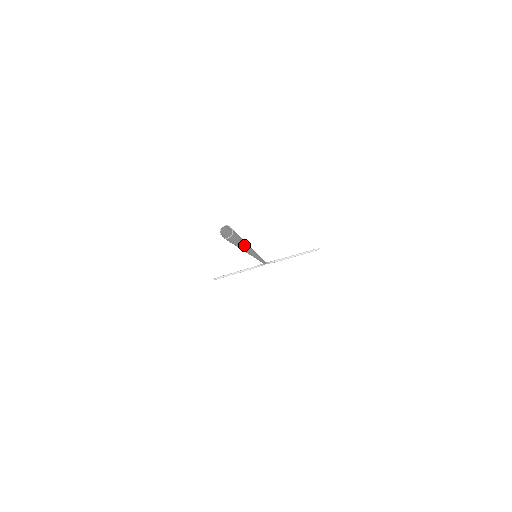
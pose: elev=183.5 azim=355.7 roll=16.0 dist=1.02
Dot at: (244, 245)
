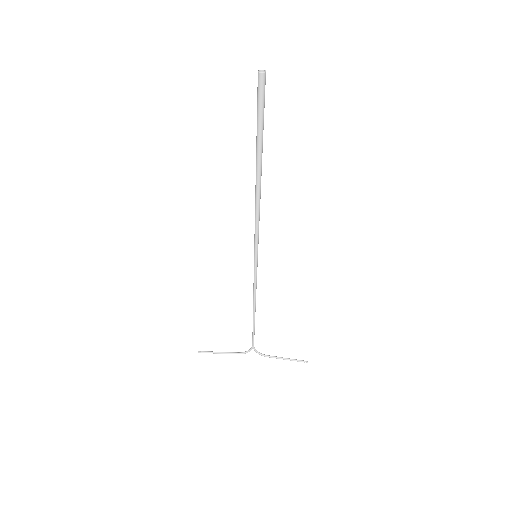
Dot at: (262, 145)
